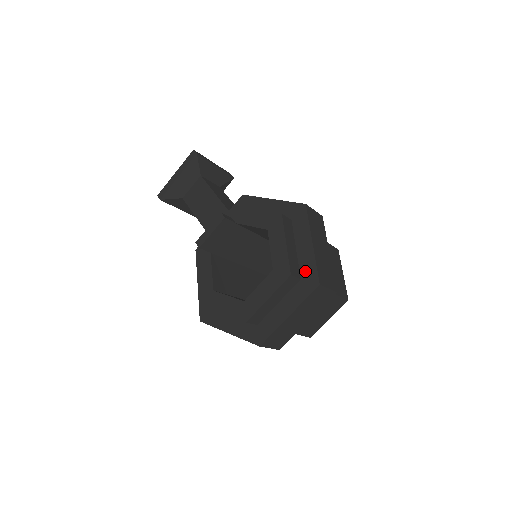
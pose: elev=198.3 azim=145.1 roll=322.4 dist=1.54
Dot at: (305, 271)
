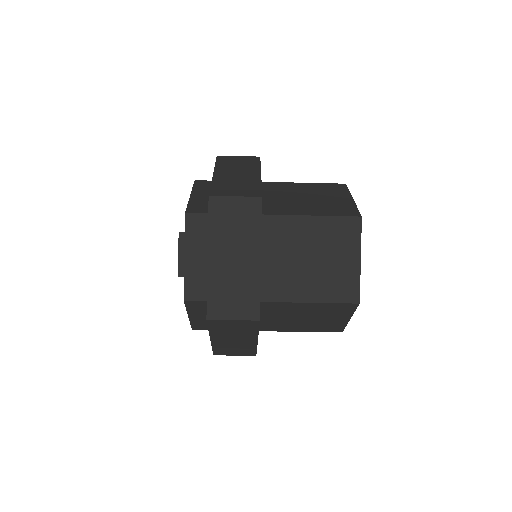
Dot at: occluded
